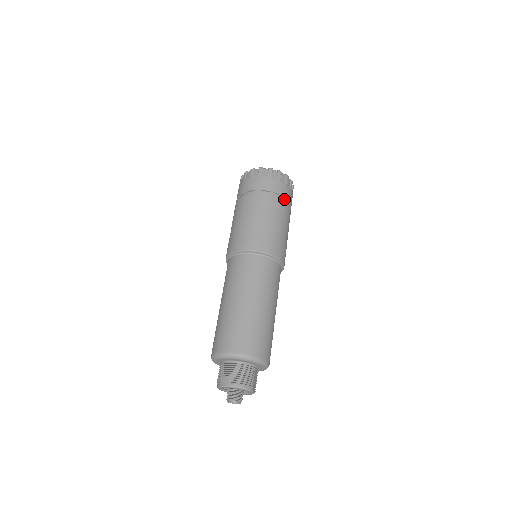
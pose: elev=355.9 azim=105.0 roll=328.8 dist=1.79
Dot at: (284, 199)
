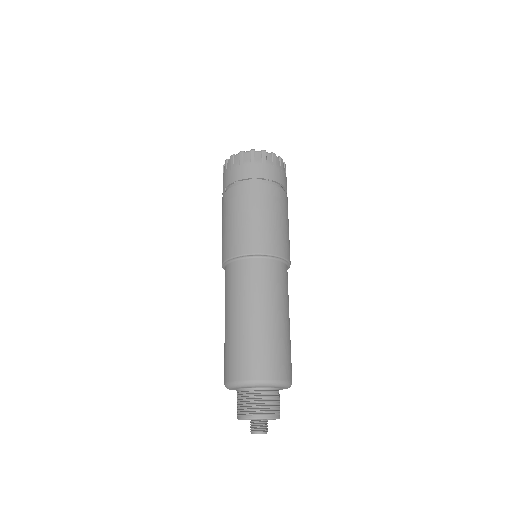
Dot at: (281, 186)
